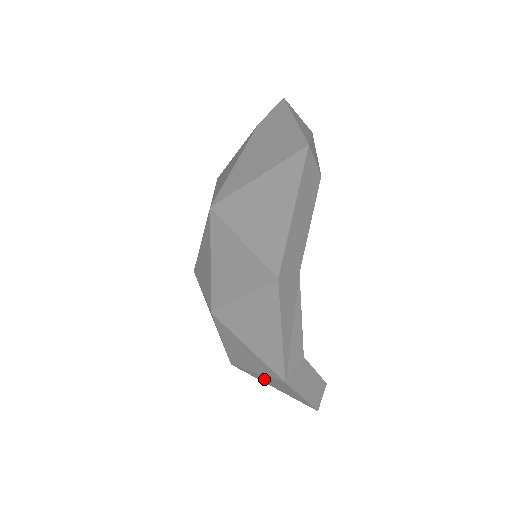
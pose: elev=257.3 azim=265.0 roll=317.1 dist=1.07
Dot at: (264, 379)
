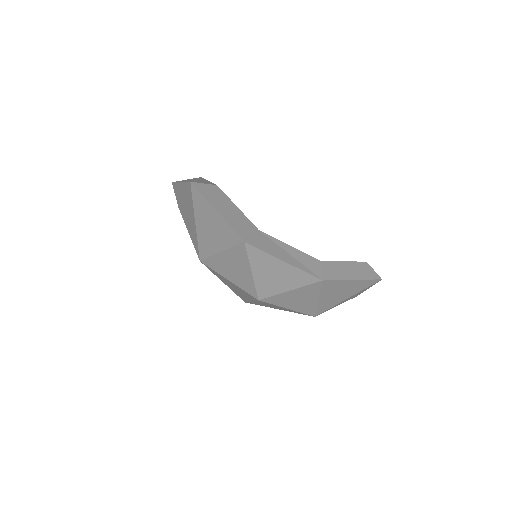
Dot at: (330, 299)
